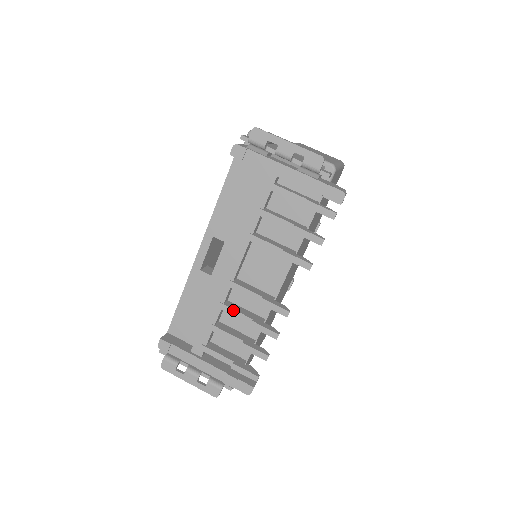
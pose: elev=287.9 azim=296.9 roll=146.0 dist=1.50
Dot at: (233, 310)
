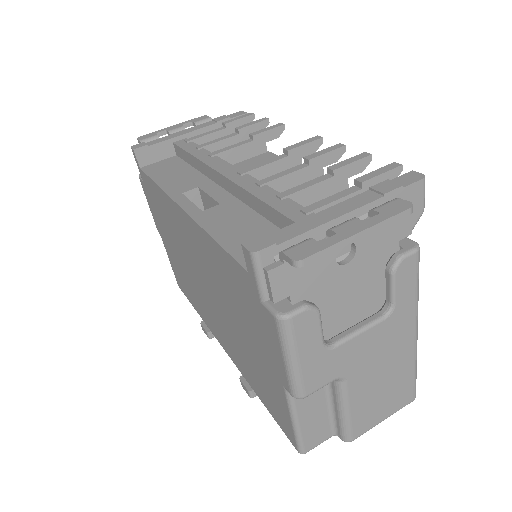
Dot at: (277, 174)
